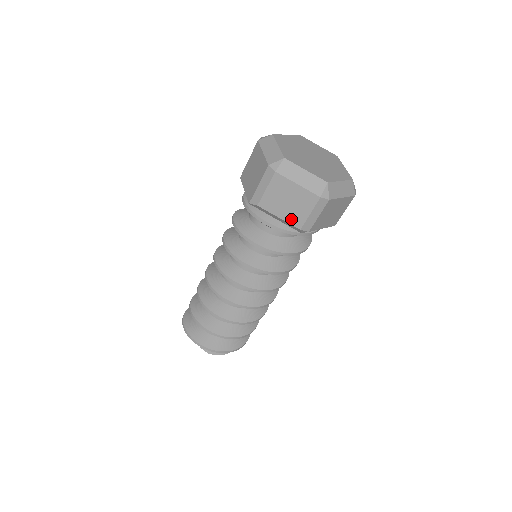
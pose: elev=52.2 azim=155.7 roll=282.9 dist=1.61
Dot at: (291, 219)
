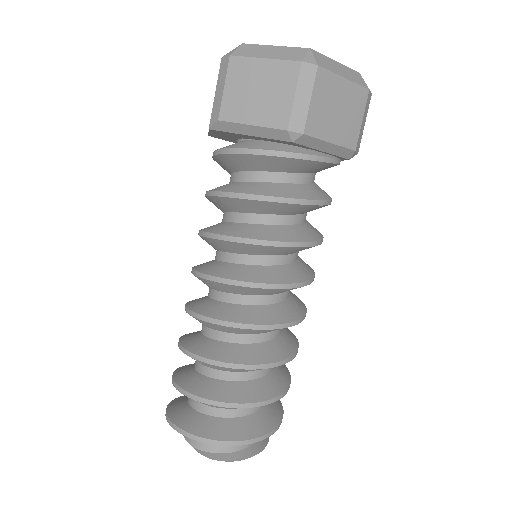
Dot at: (269, 119)
